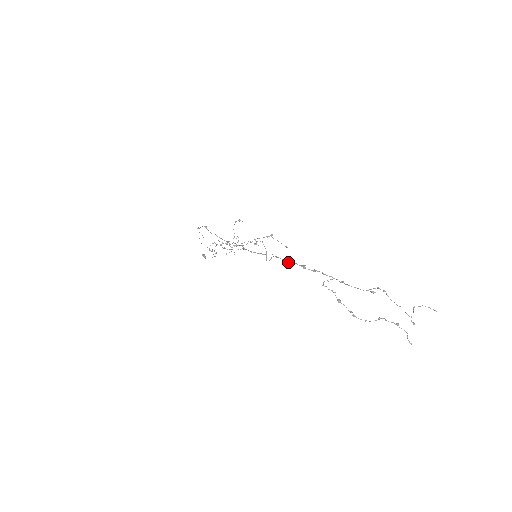
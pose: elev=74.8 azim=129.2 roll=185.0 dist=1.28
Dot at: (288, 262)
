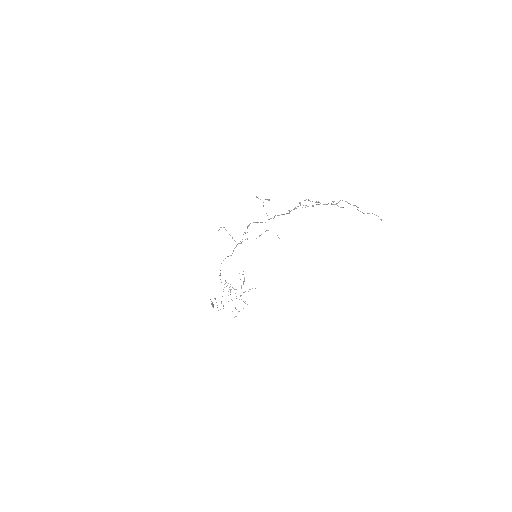
Dot at: (278, 215)
